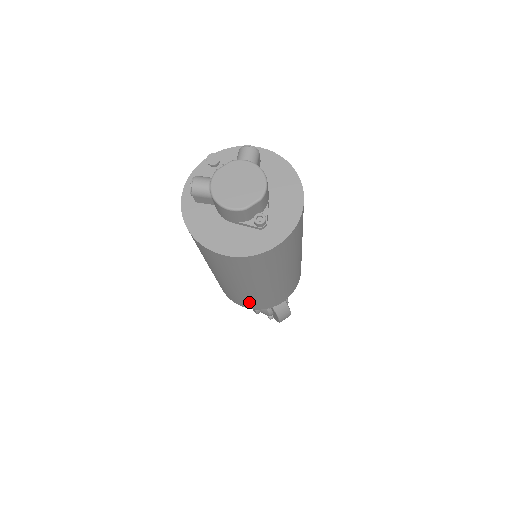
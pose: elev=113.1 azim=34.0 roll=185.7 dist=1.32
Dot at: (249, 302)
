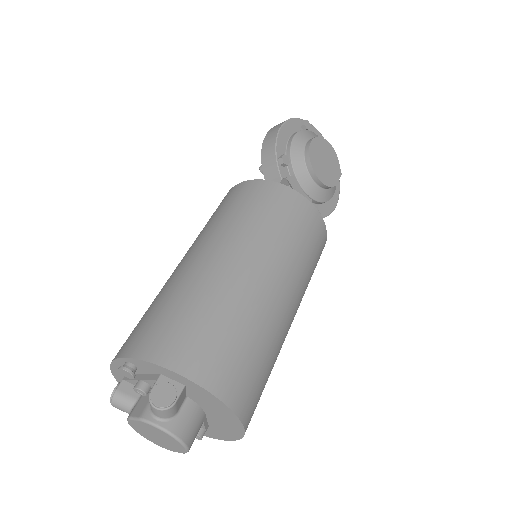
Dot at: occluded
